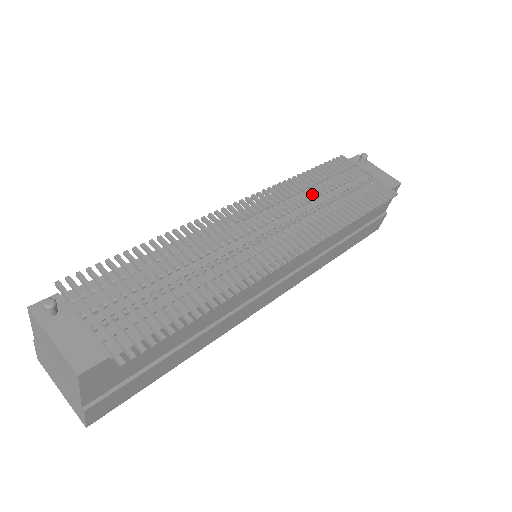
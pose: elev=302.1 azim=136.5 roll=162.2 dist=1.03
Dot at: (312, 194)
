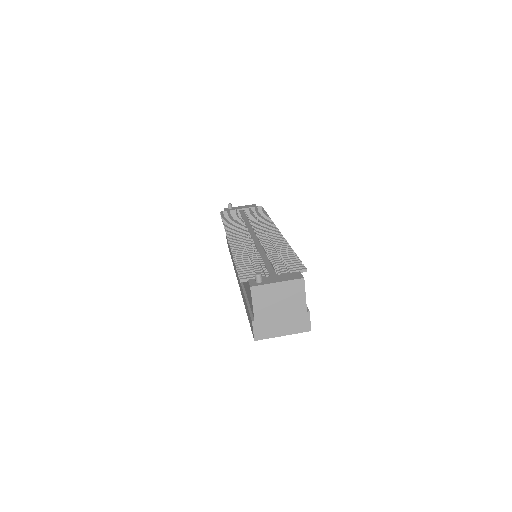
Dot at: (240, 223)
